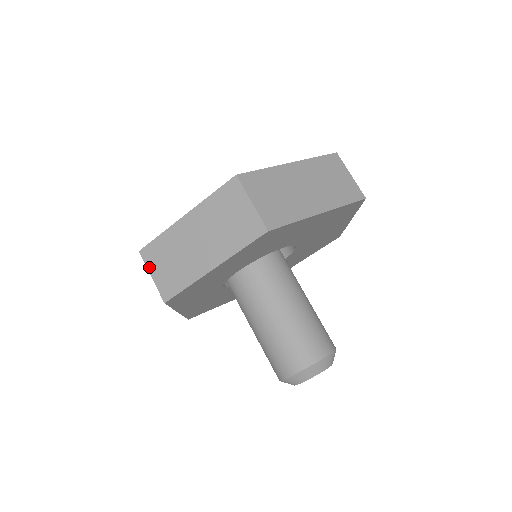
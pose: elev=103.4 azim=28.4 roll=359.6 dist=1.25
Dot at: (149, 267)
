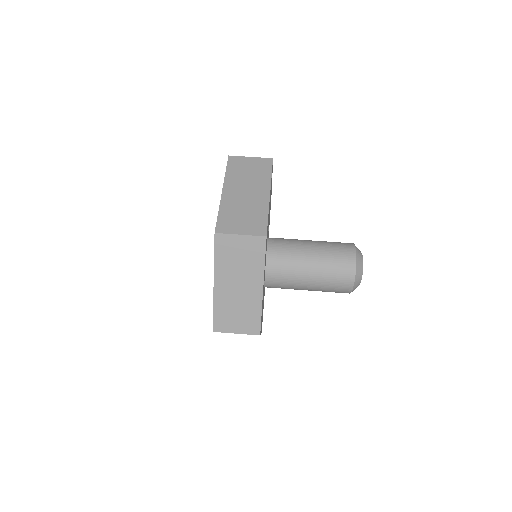
Dot at: (229, 331)
